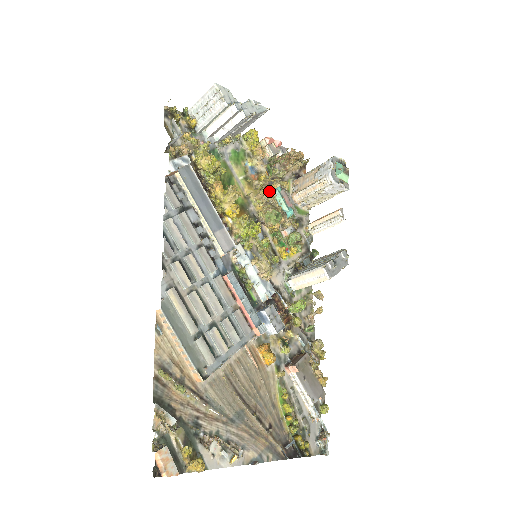
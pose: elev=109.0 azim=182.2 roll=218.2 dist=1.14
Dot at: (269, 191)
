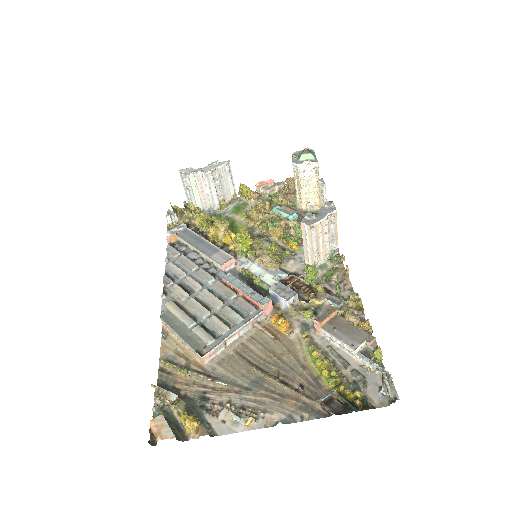
Dot at: occluded
